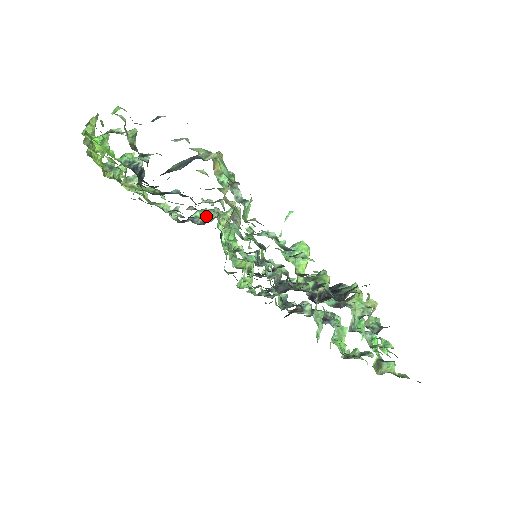
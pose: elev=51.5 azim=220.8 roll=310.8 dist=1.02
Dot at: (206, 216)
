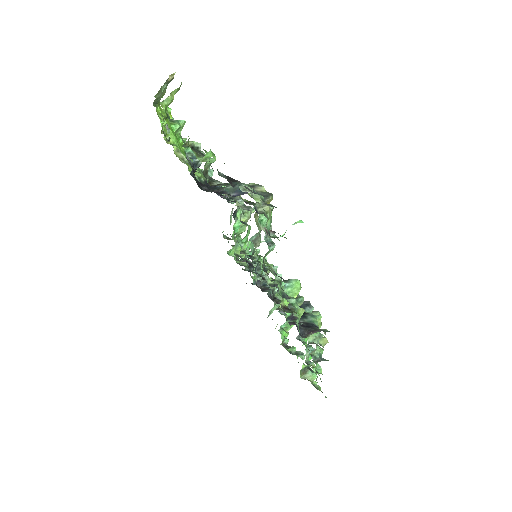
Dot at: occluded
